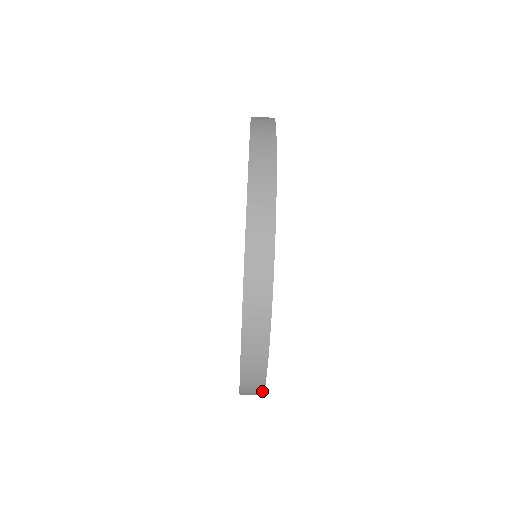
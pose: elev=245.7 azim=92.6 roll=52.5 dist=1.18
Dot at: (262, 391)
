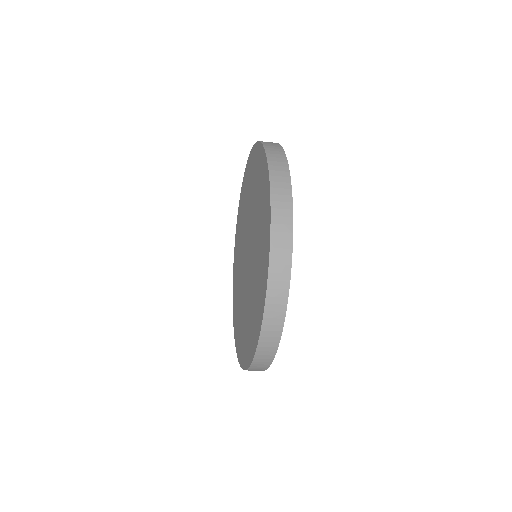
Dot at: (267, 368)
